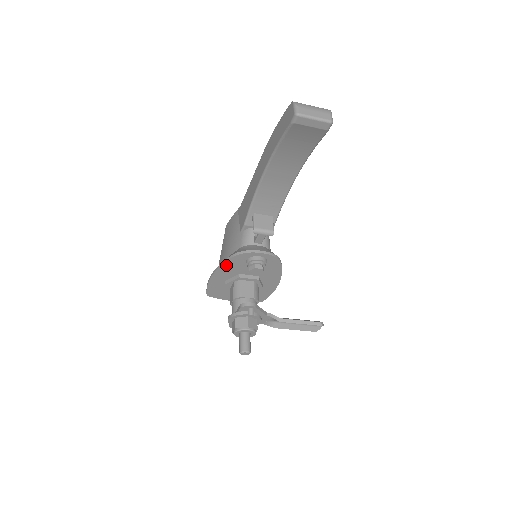
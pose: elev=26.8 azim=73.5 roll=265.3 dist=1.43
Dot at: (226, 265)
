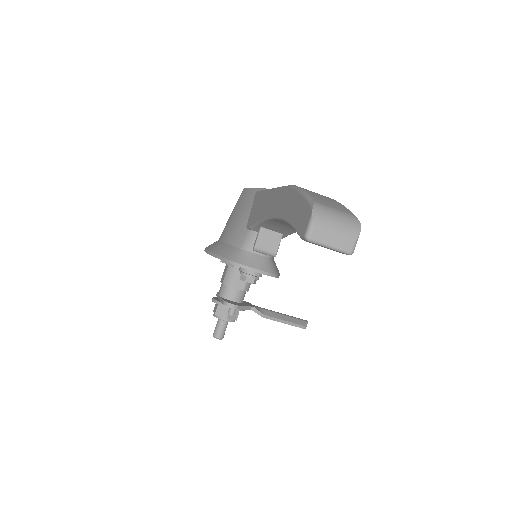
Dot at: occluded
